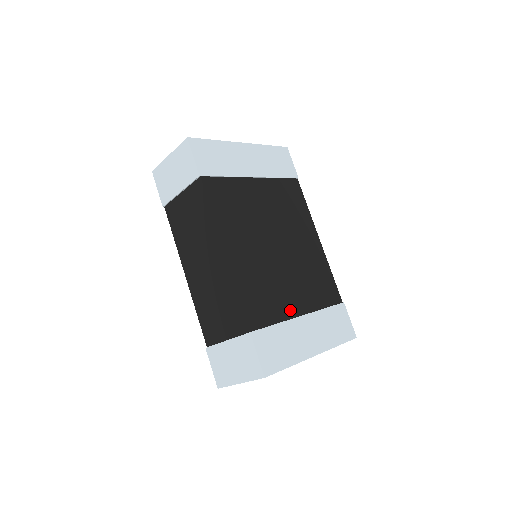
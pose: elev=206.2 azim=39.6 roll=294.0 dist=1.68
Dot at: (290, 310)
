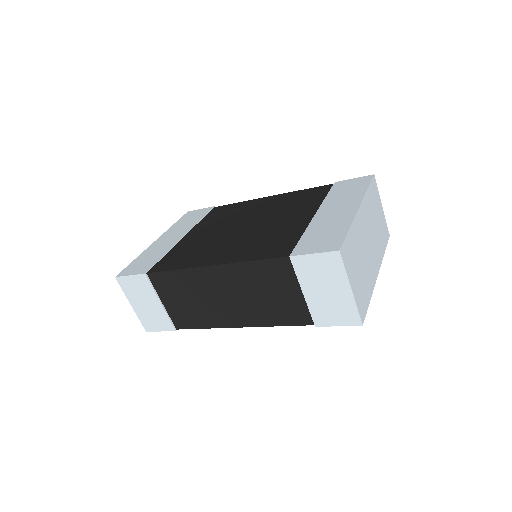
Dot at: (302, 223)
